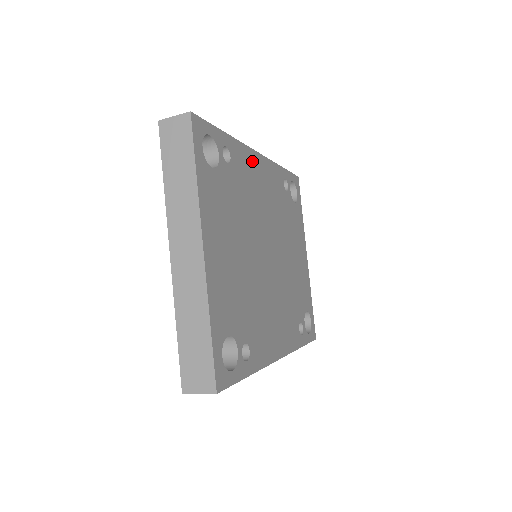
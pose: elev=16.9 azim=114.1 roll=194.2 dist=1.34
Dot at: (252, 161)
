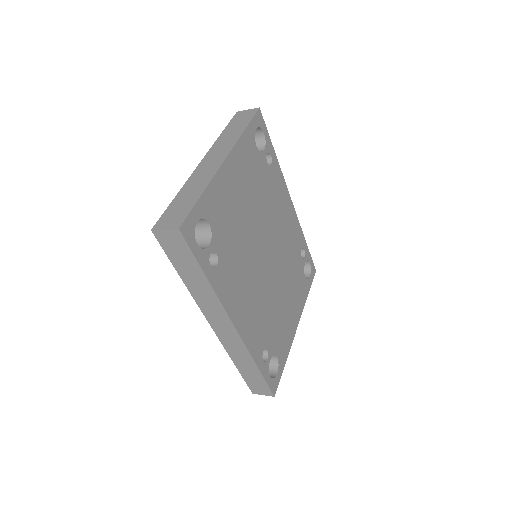
Dot at: (284, 194)
